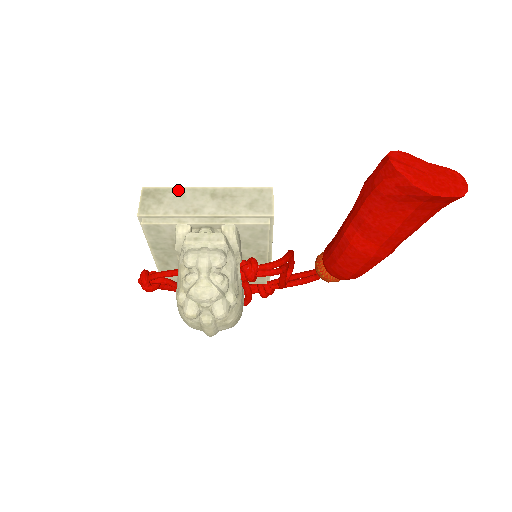
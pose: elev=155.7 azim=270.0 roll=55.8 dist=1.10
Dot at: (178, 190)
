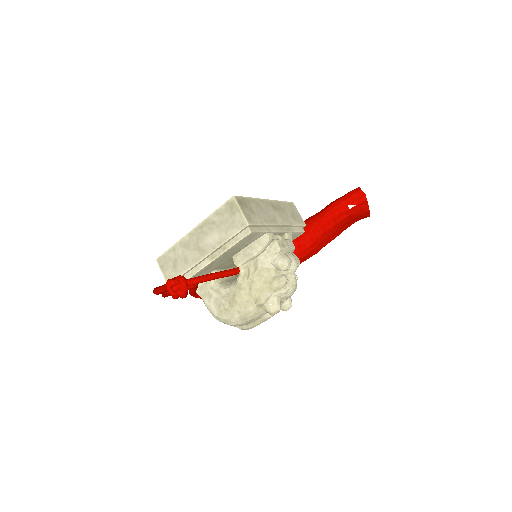
Dot at: (255, 200)
